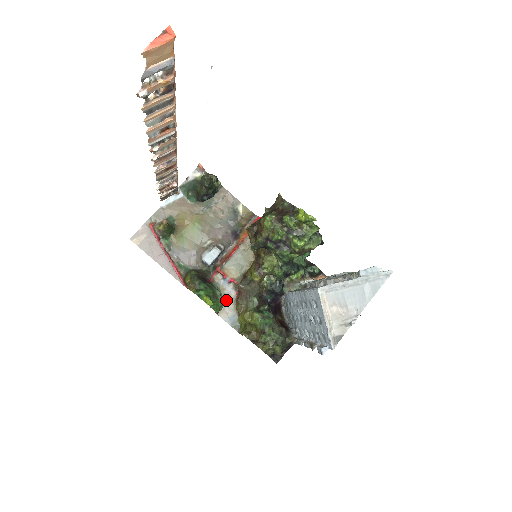
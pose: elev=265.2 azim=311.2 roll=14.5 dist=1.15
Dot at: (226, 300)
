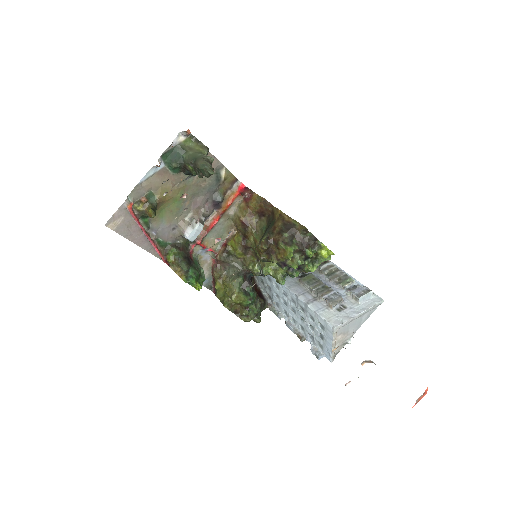
Dot at: (202, 266)
